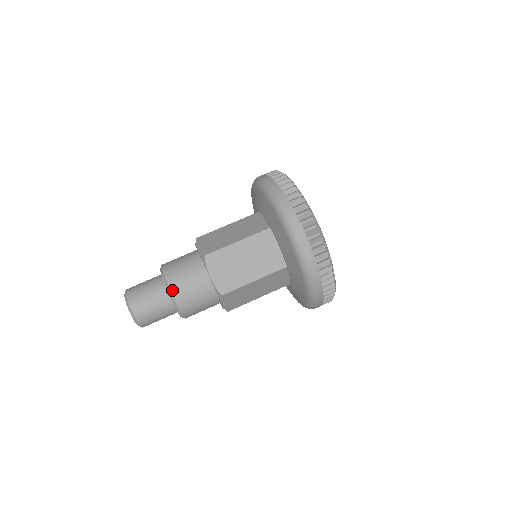
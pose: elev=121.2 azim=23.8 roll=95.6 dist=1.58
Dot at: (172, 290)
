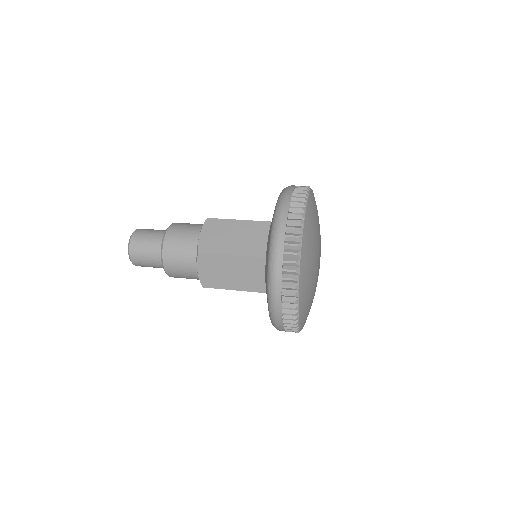
Dot at: (167, 233)
